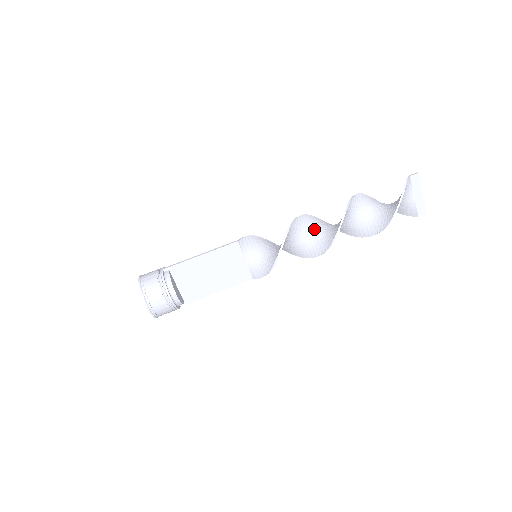
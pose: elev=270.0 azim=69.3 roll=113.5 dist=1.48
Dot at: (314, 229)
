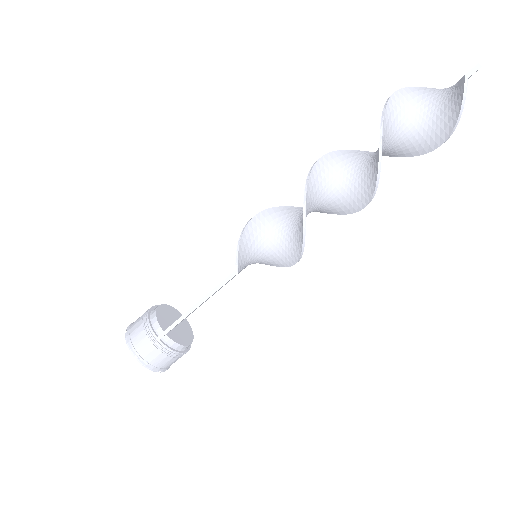
Dot at: (323, 195)
